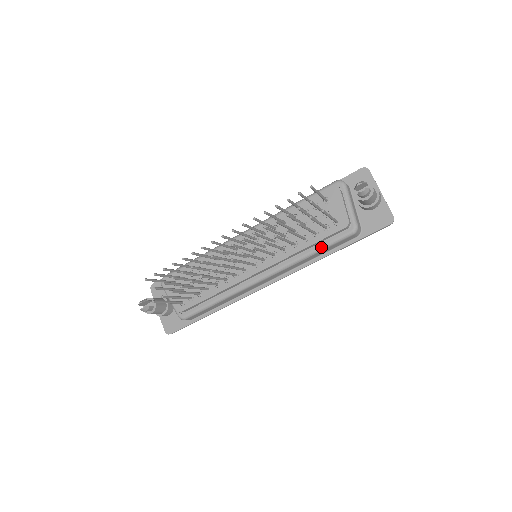
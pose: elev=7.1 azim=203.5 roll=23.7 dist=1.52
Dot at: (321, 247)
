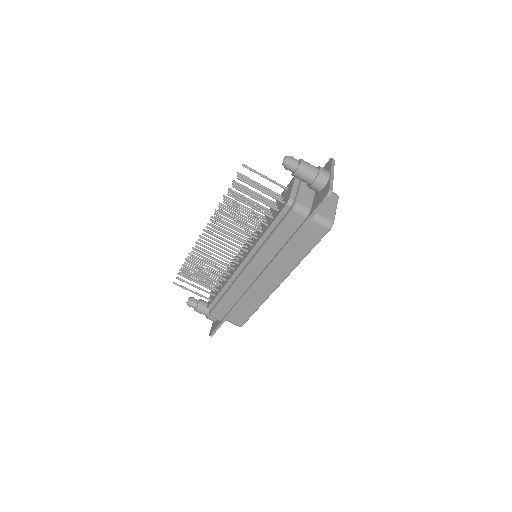
Dot at: (275, 229)
